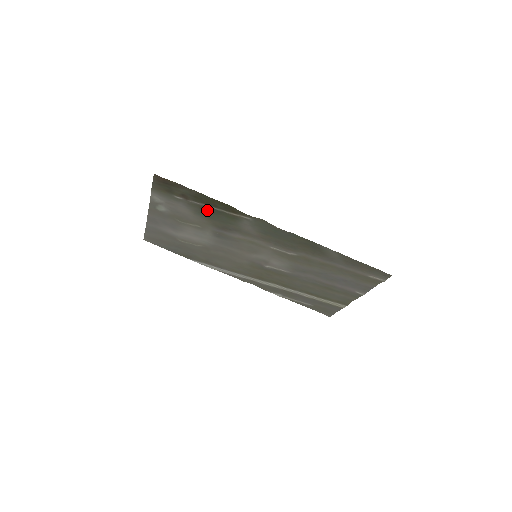
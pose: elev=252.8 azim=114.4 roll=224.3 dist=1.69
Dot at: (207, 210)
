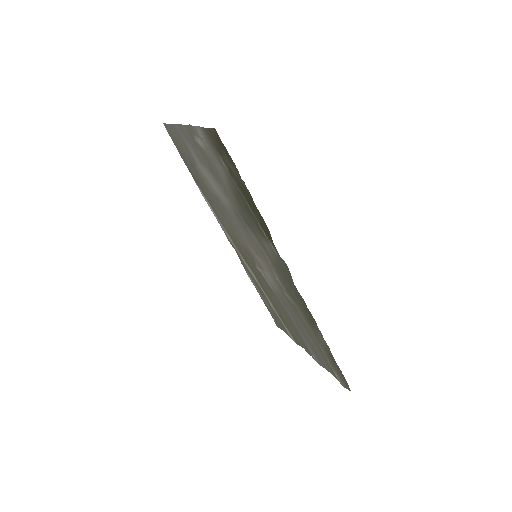
Dot at: (243, 200)
